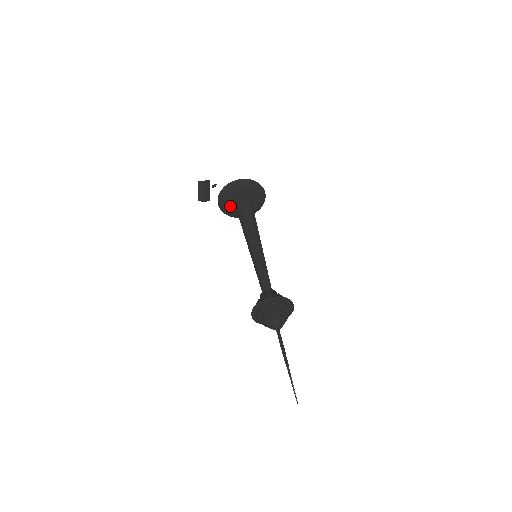
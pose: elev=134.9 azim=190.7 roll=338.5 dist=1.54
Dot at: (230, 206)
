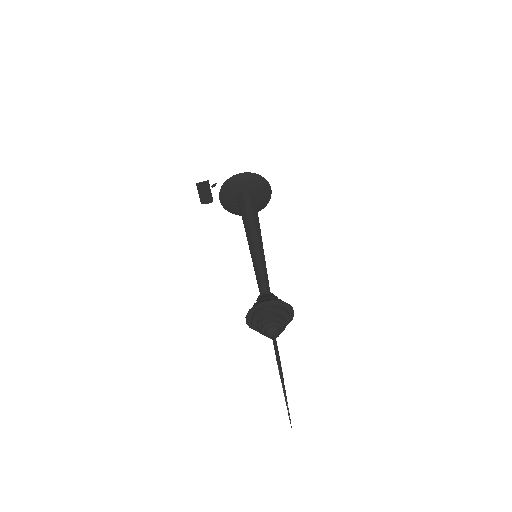
Dot at: (234, 204)
